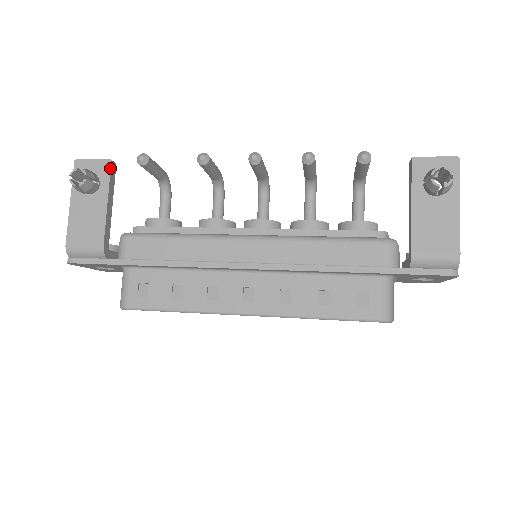
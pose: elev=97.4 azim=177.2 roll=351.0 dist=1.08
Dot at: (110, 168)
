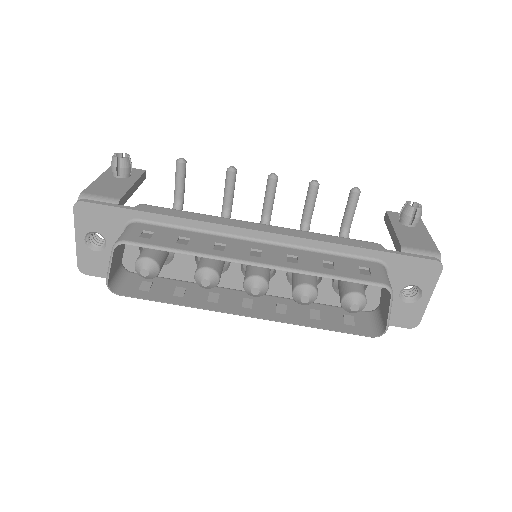
Dot at: (143, 173)
